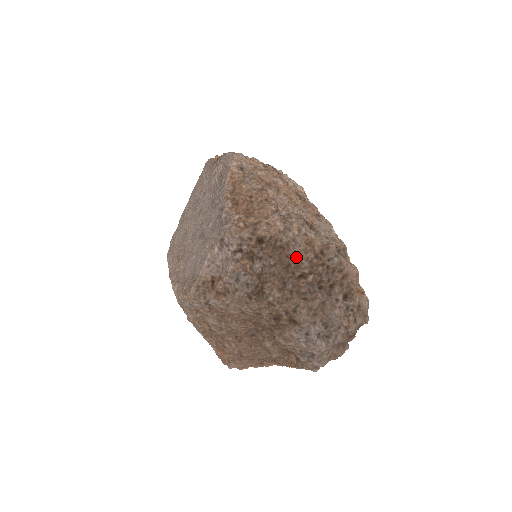
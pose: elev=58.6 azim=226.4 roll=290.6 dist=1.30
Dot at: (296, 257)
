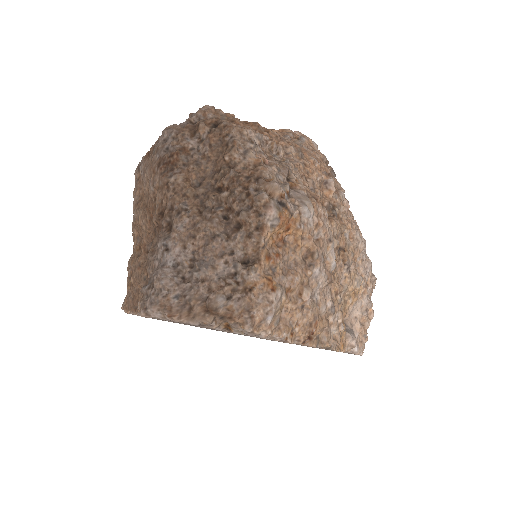
Dot at: (232, 166)
